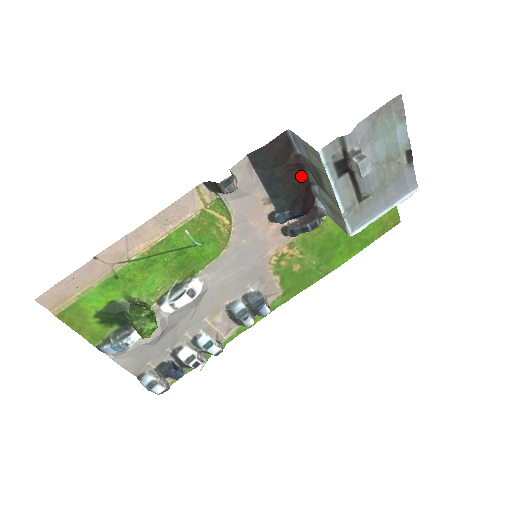
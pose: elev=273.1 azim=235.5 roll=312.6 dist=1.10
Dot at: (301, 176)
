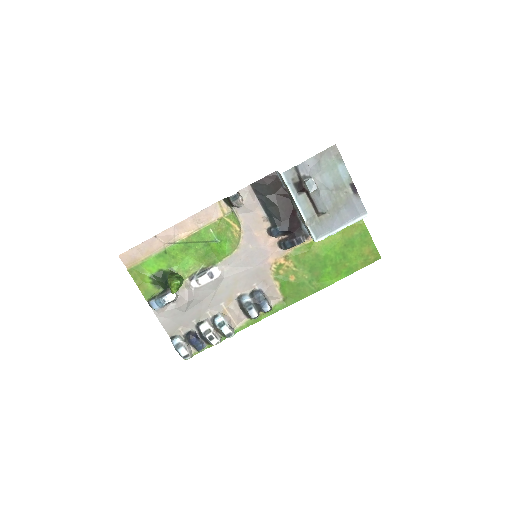
Dot at: (288, 204)
